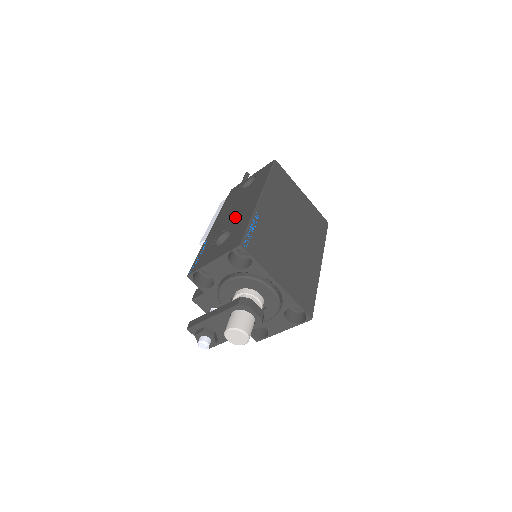
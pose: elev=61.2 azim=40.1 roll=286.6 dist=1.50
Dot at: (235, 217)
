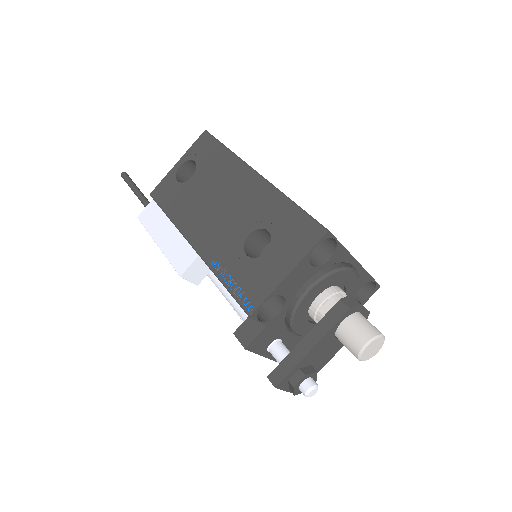
Dot at: (239, 212)
